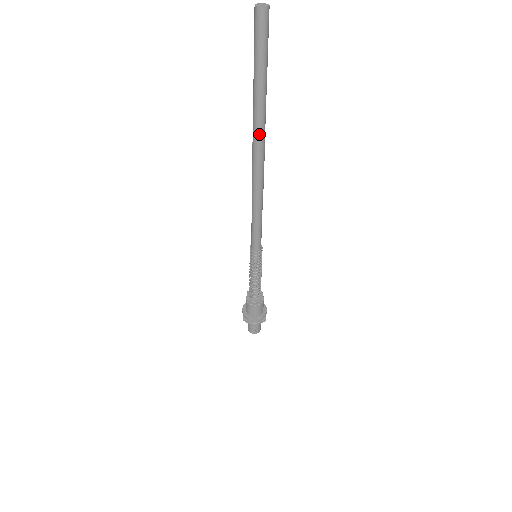
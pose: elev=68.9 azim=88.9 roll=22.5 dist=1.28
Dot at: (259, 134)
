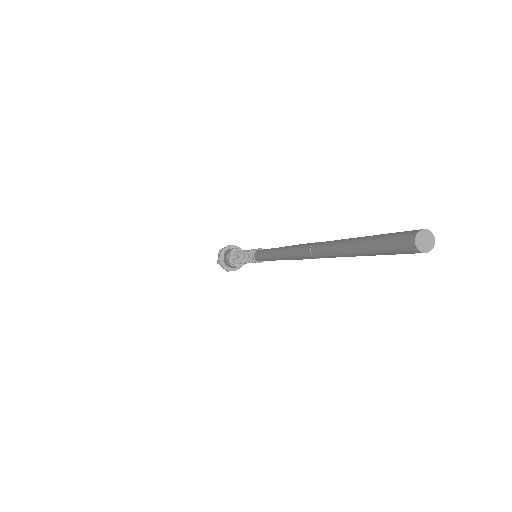
Dot at: (325, 257)
